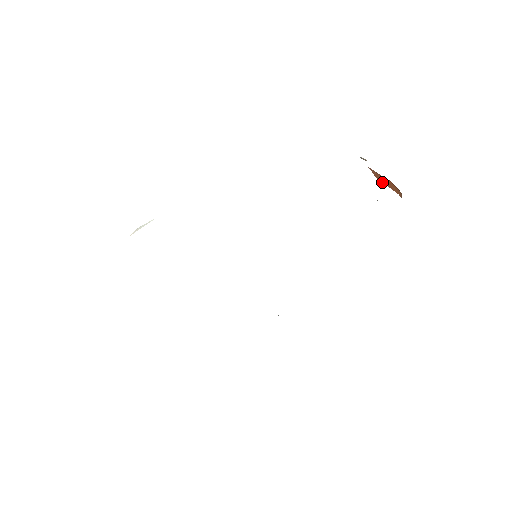
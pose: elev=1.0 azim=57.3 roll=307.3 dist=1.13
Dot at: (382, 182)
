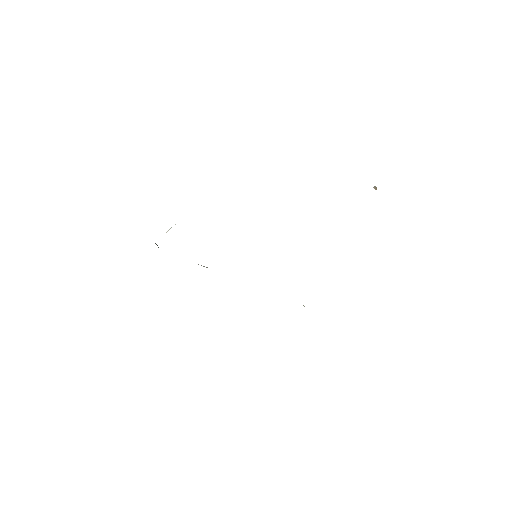
Dot at: occluded
